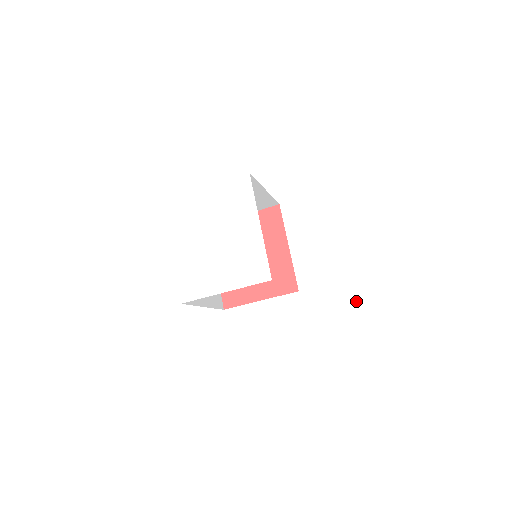
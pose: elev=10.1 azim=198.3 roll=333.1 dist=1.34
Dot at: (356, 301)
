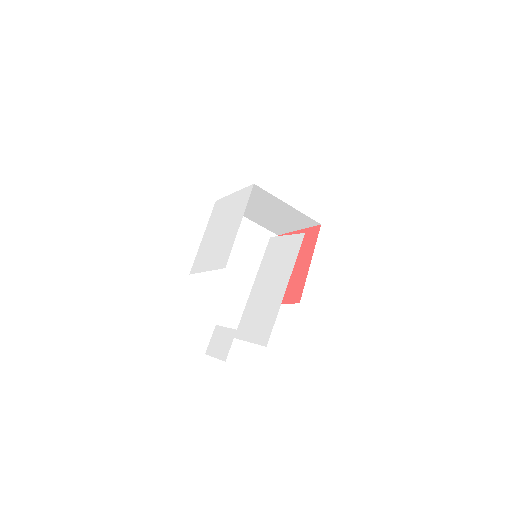
Dot at: (249, 296)
